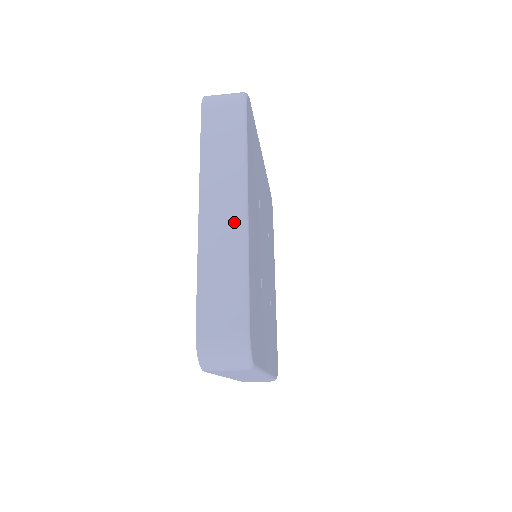
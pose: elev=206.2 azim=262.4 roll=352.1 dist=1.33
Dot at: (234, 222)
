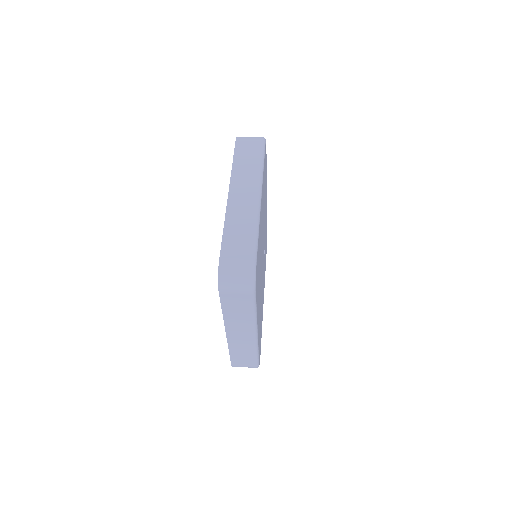
Dot at: (249, 340)
